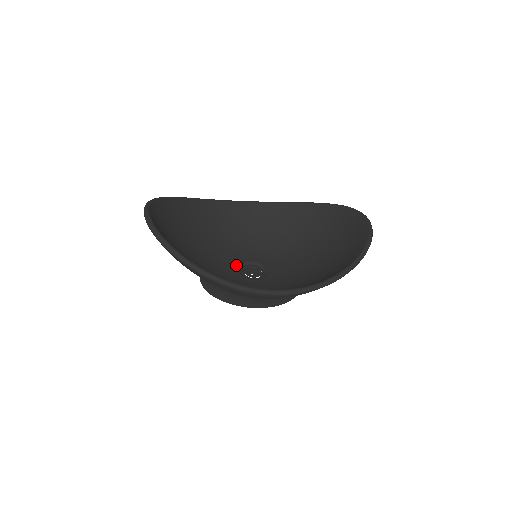
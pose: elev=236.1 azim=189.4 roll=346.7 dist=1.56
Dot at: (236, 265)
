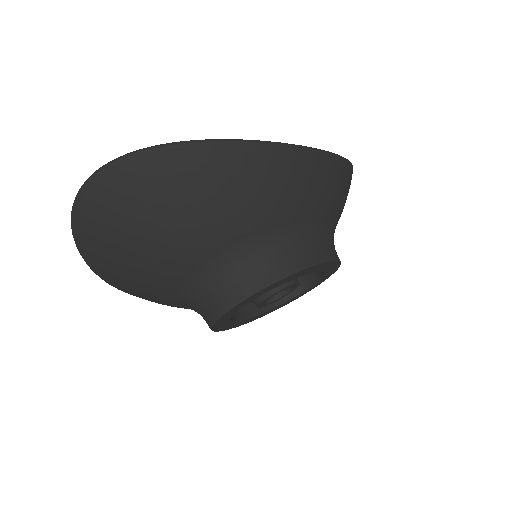
Dot at: occluded
